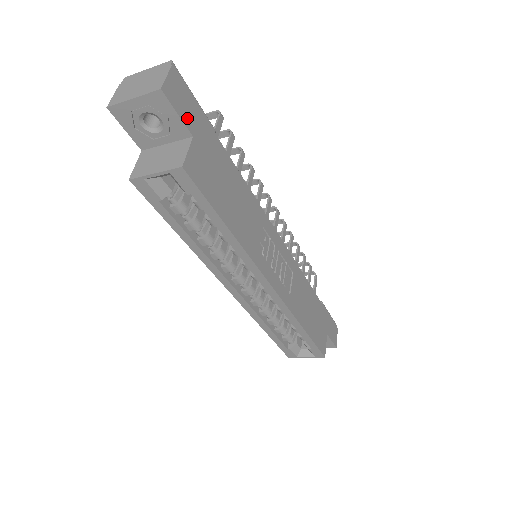
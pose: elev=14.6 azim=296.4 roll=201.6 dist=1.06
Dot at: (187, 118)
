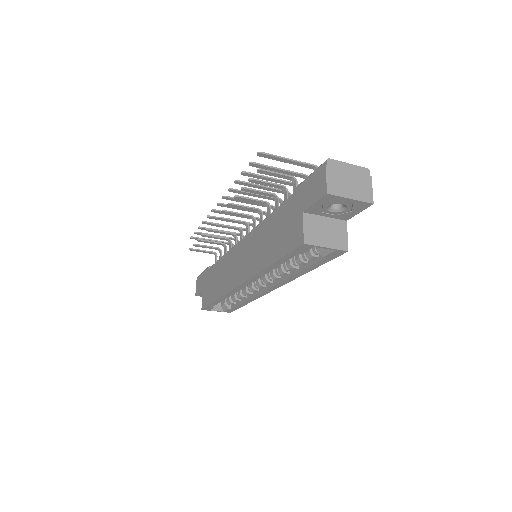
Dot at: occluded
